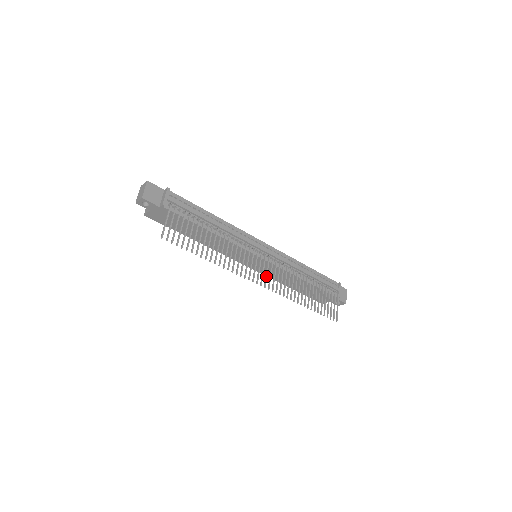
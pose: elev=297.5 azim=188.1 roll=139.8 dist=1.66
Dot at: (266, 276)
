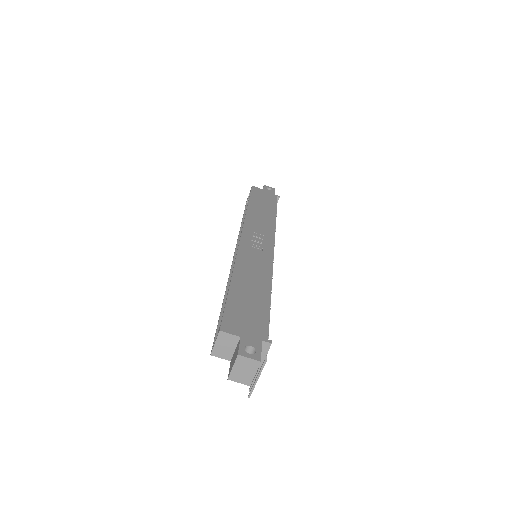
Dot at: occluded
